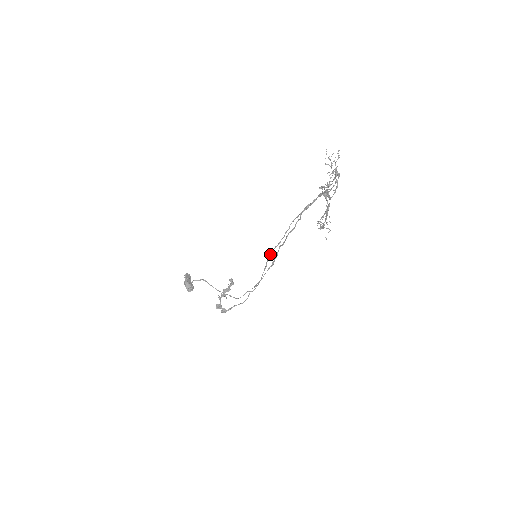
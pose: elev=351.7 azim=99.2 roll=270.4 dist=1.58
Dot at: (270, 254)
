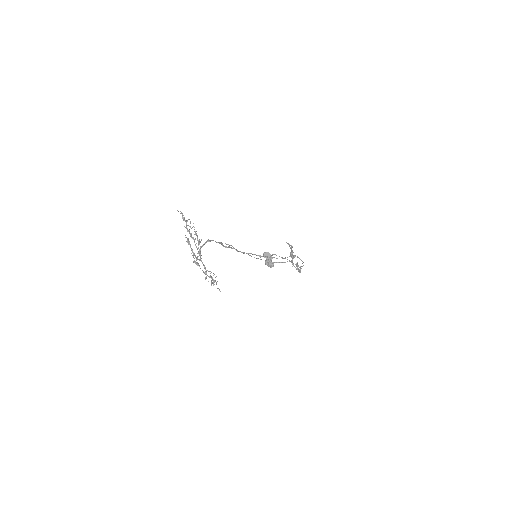
Dot at: occluded
